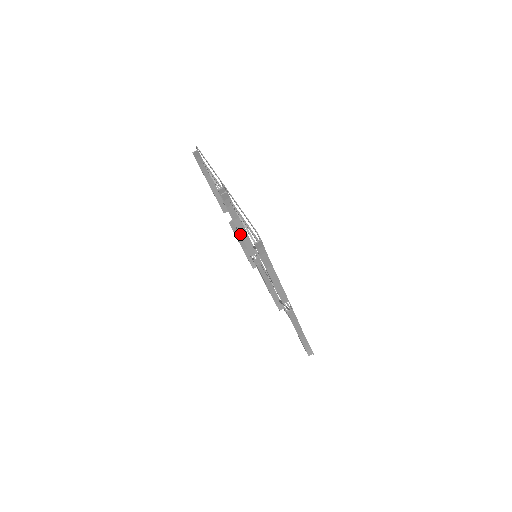
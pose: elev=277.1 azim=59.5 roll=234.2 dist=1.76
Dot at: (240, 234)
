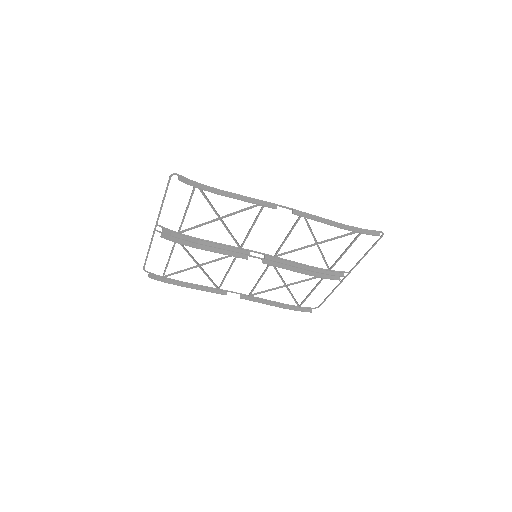
Dot at: occluded
